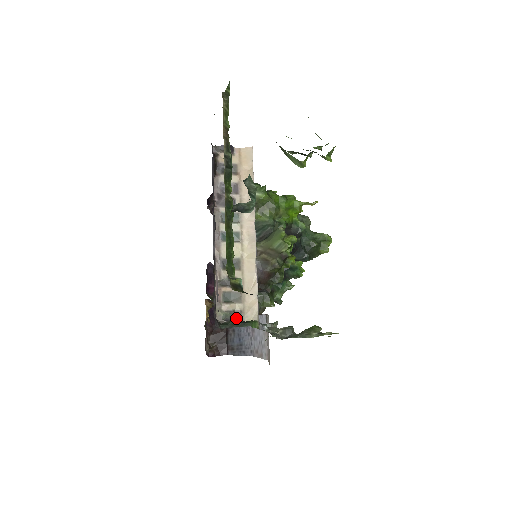
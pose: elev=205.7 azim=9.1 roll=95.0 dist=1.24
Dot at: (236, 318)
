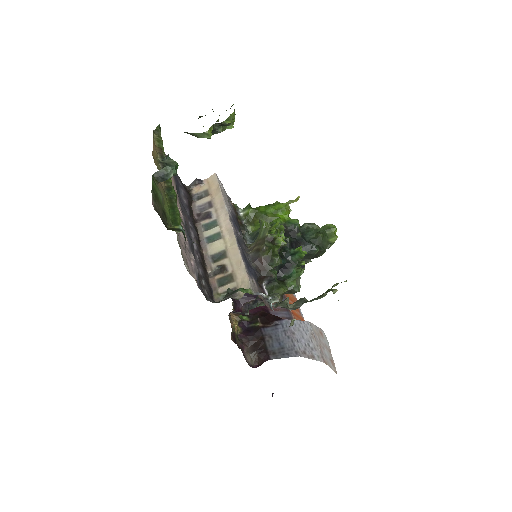
Dot at: (227, 291)
